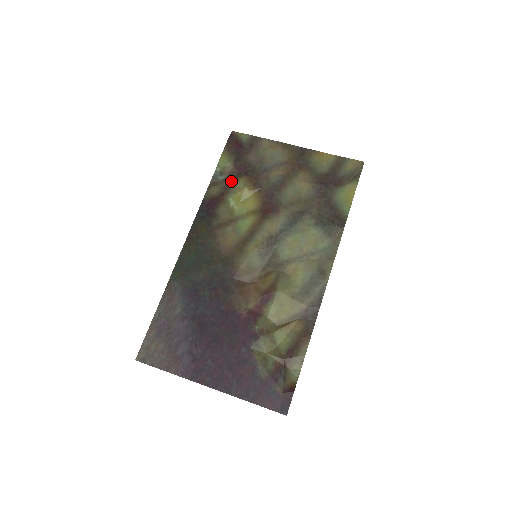
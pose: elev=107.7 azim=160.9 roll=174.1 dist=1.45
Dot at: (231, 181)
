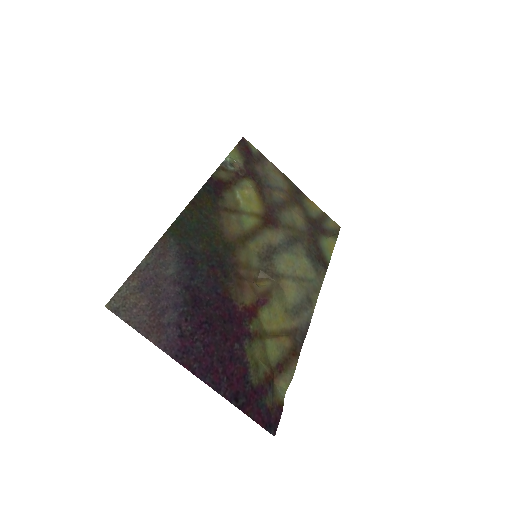
Dot at: (240, 176)
